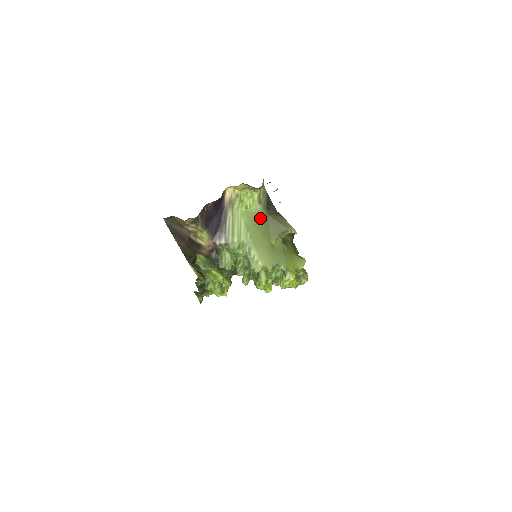
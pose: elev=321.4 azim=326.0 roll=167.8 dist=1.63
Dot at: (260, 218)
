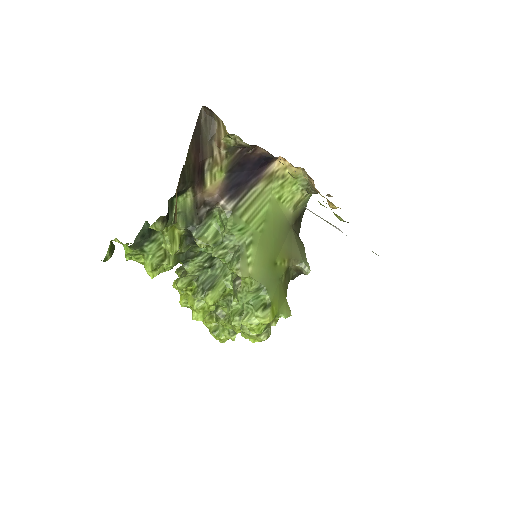
Dot at: (283, 223)
